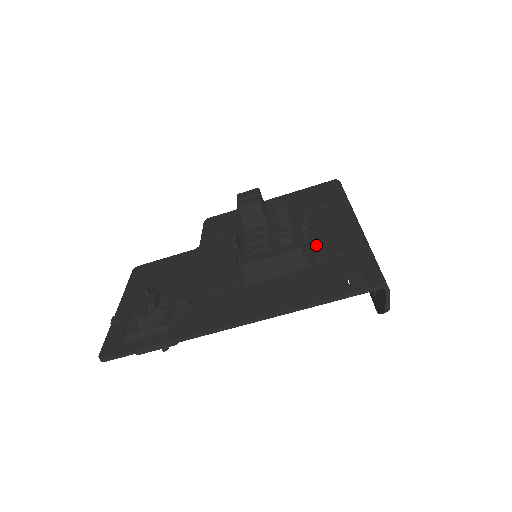
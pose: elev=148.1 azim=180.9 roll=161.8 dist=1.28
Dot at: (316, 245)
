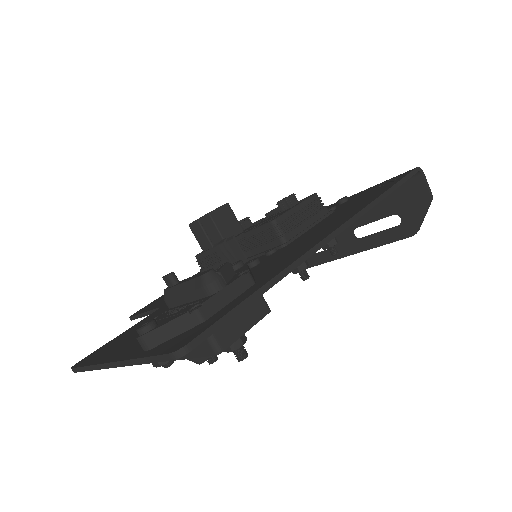
Dot at: occluded
